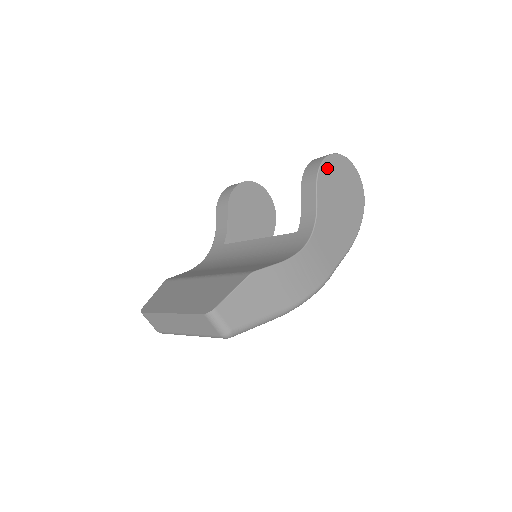
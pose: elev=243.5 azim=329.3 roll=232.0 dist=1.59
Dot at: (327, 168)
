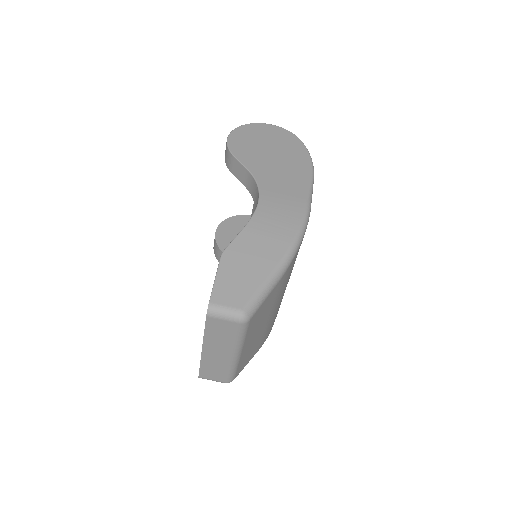
Dot at: (236, 141)
